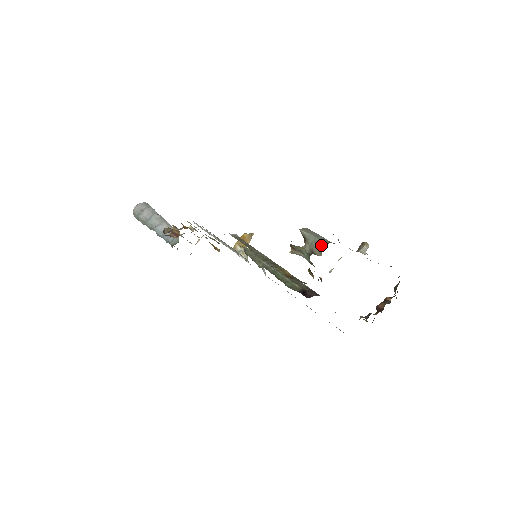
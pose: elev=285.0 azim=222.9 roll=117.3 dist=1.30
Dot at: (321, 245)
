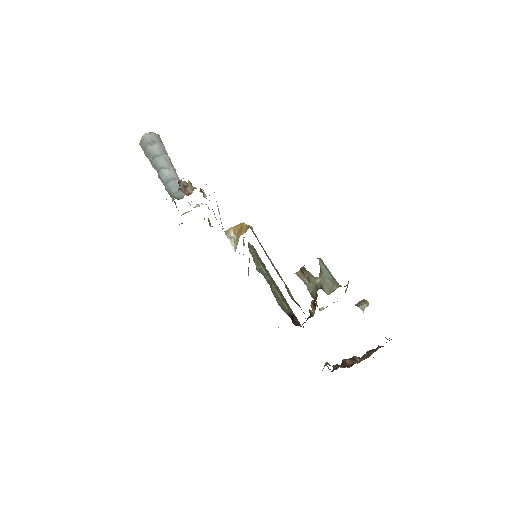
Dot at: (333, 285)
